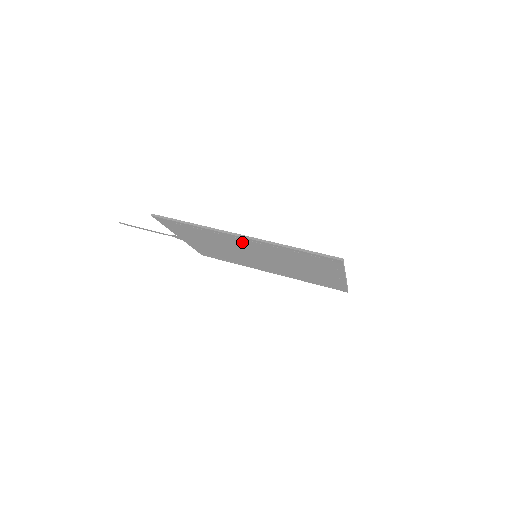
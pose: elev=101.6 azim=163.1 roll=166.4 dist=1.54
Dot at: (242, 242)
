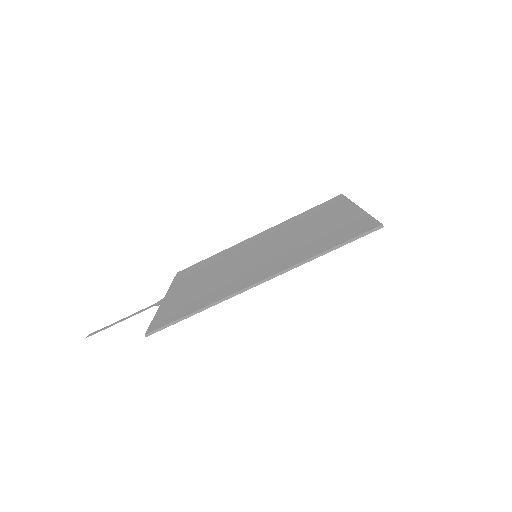
Dot at: occluded
